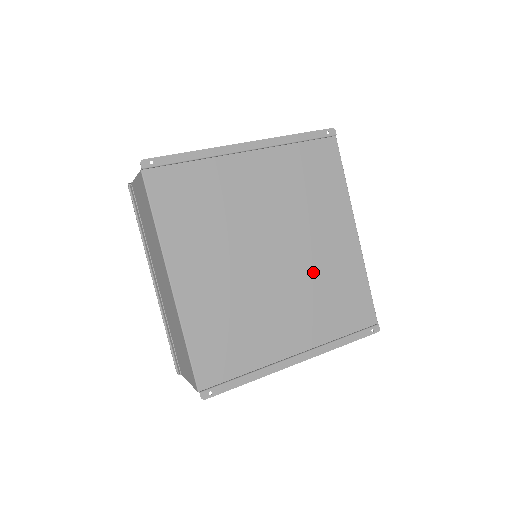
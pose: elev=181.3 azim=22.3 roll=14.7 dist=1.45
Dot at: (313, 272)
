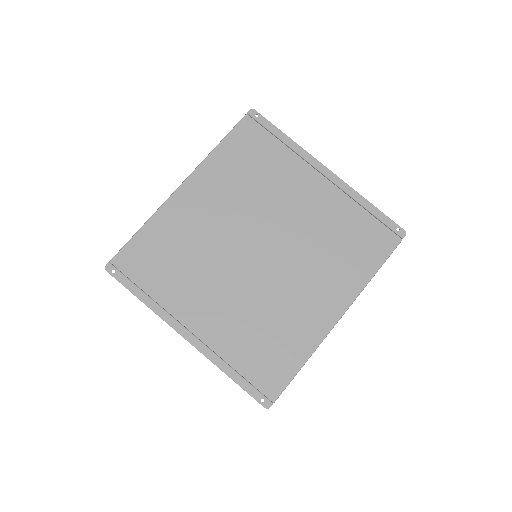
Dot at: (272, 298)
